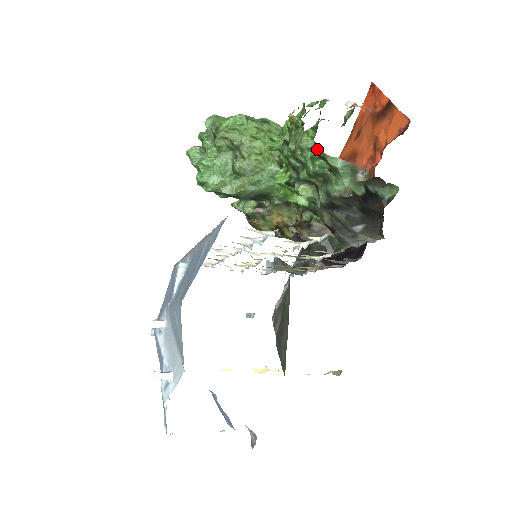
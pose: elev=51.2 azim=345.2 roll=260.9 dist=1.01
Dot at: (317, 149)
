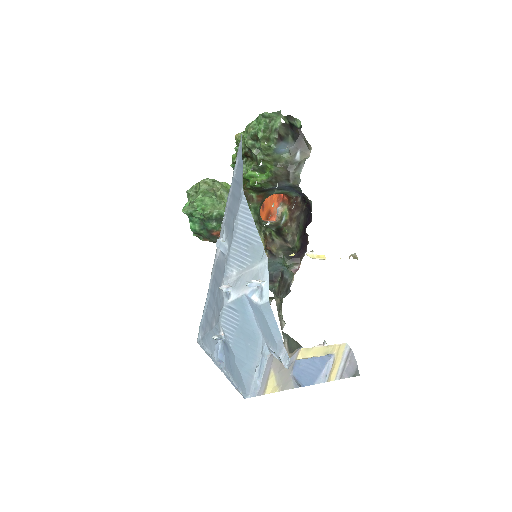
Dot at: (259, 115)
